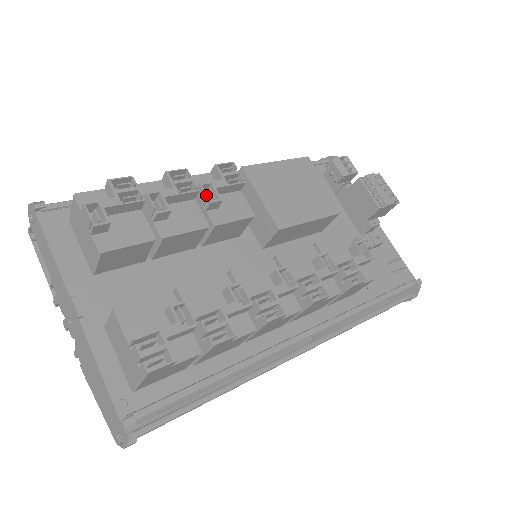
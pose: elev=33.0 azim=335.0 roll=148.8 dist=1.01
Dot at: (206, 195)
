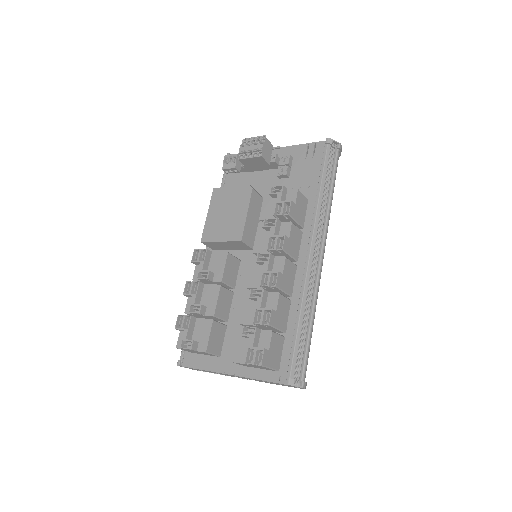
Dot at: (203, 279)
